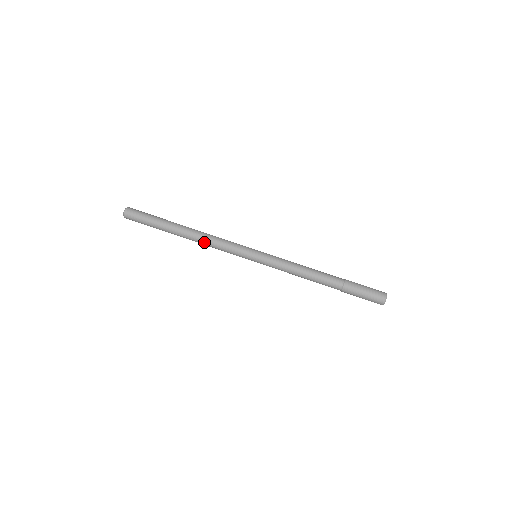
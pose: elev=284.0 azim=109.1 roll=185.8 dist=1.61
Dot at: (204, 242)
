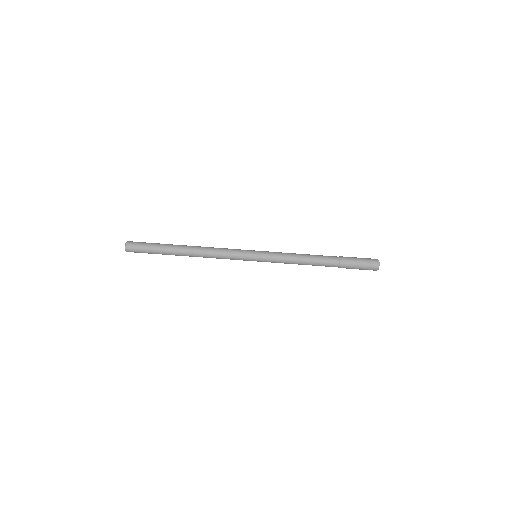
Dot at: (206, 254)
